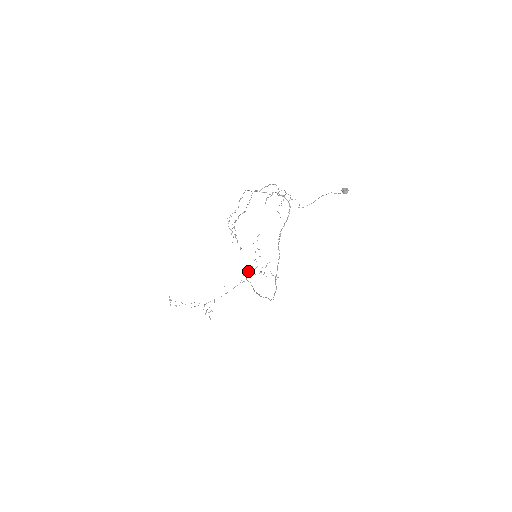
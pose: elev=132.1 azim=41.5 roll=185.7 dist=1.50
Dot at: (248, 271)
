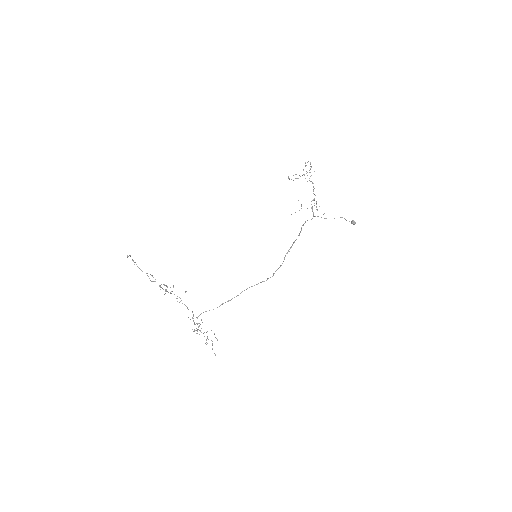
Dot at: (194, 322)
